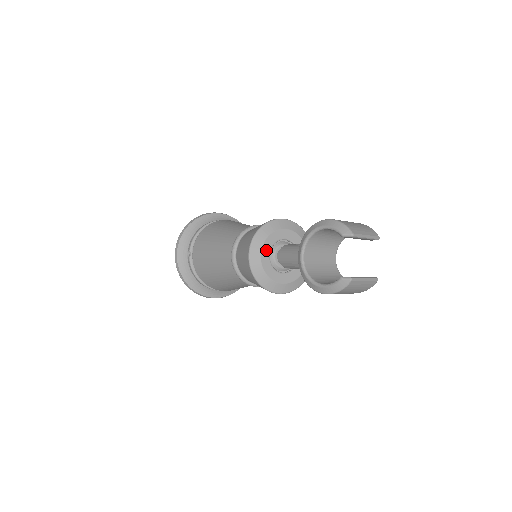
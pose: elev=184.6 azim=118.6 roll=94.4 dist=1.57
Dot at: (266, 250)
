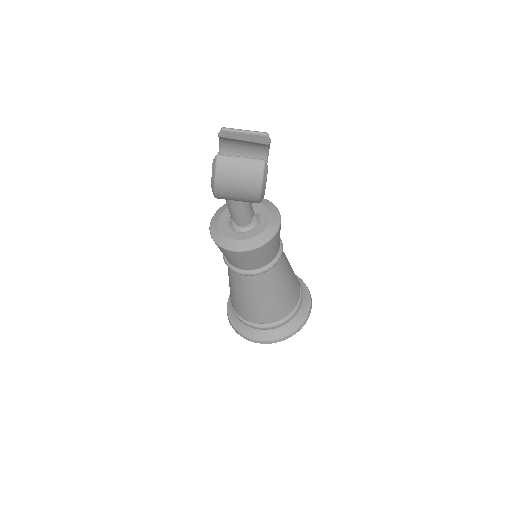
Dot at: (224, 217)
